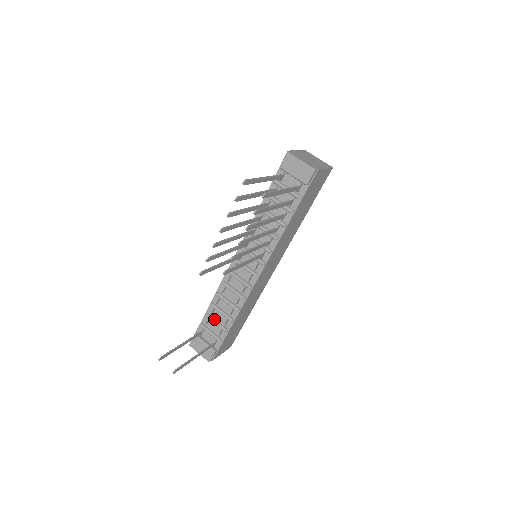
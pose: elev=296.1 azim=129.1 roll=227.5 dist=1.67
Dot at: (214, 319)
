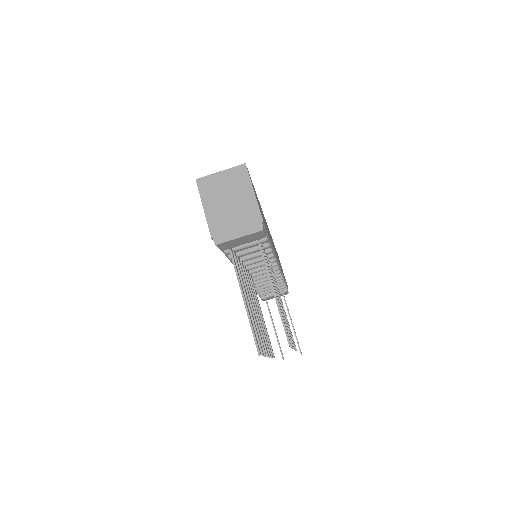
Dot at: (267, 289)
